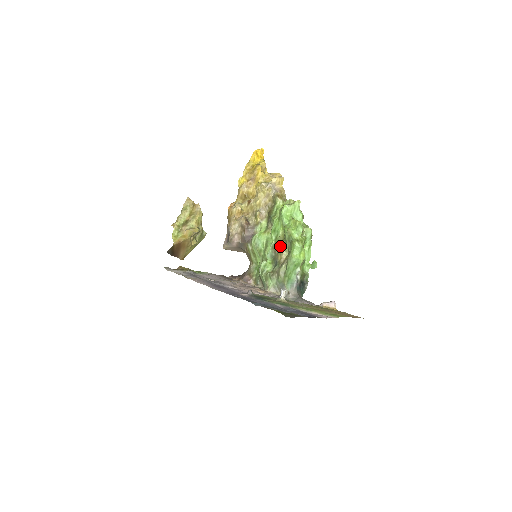
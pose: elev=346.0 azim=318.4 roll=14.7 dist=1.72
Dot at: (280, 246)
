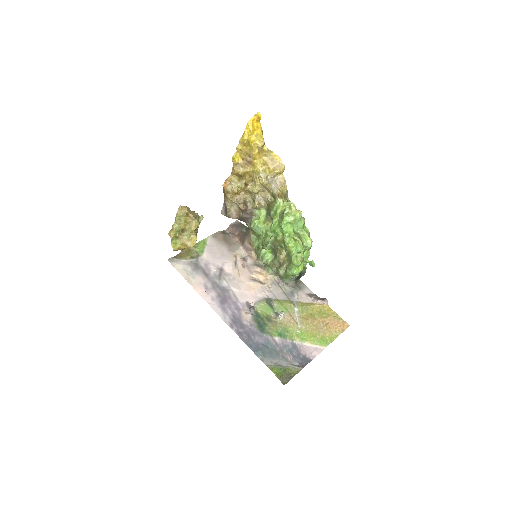
Dot at: (280, 246)
